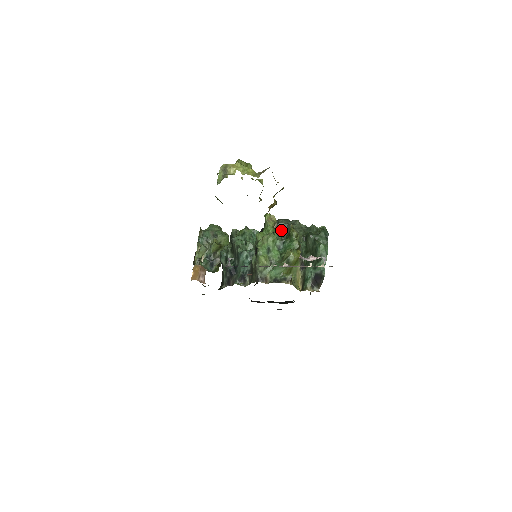
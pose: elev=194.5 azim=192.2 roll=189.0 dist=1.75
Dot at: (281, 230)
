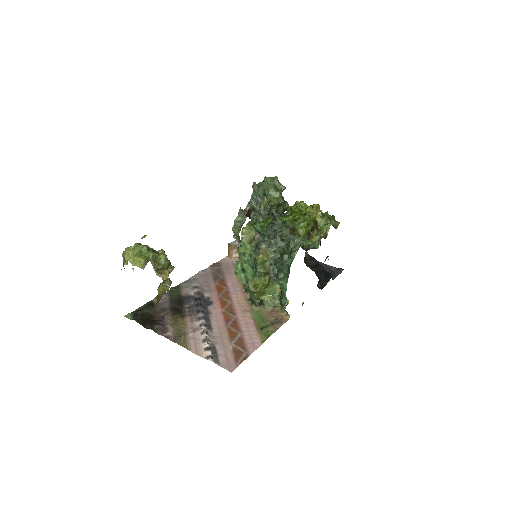
Dot at: (259, 245)
